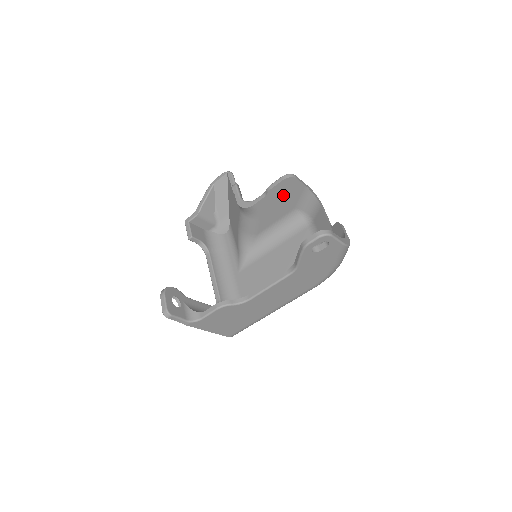
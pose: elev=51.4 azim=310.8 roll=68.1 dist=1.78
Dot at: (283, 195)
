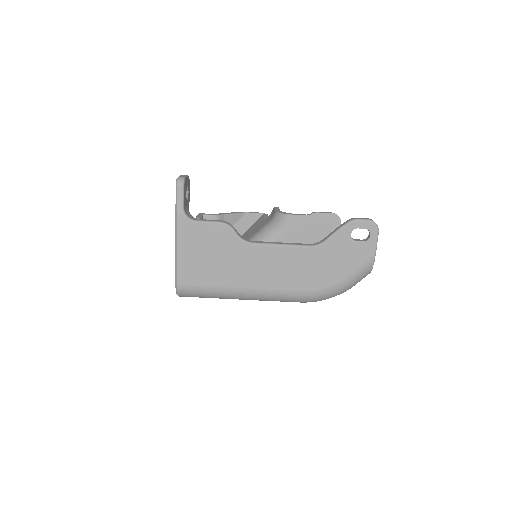
Dot at: (319, 230)
